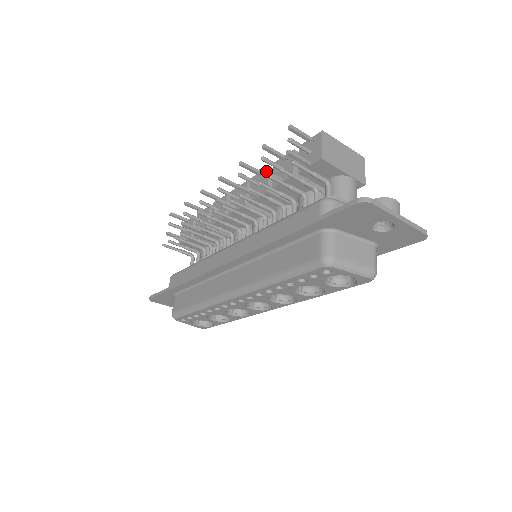
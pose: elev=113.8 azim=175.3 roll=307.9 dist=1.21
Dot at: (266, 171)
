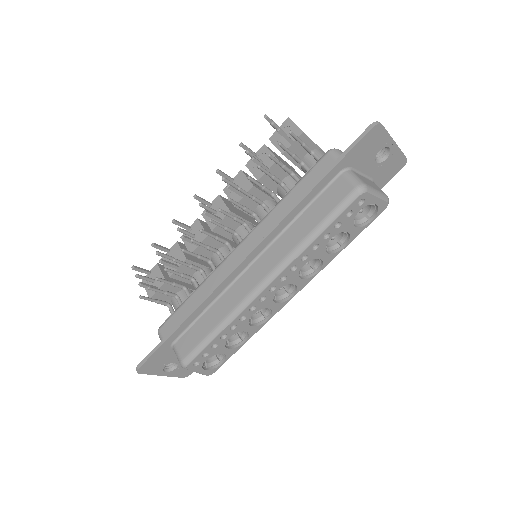
Dot at: (256, 159)
